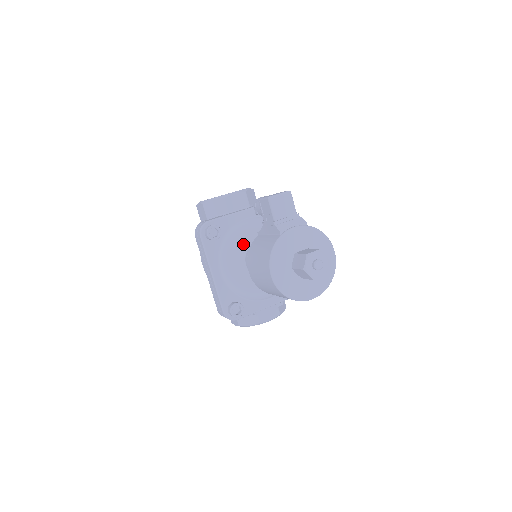
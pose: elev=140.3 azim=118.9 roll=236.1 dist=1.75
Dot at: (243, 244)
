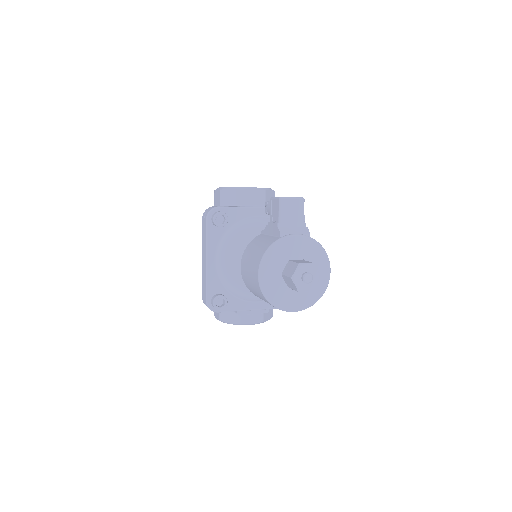
Dot at: (246, 240)
